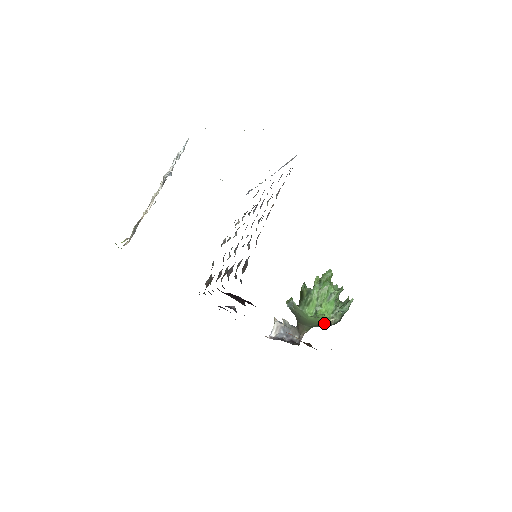
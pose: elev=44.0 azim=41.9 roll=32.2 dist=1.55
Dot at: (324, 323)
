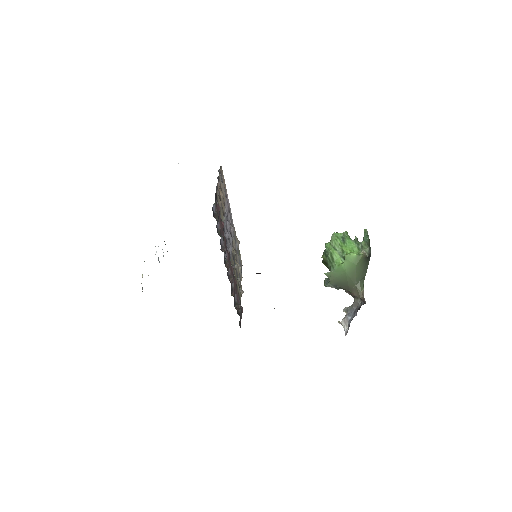
Dot at: (358, 258)
